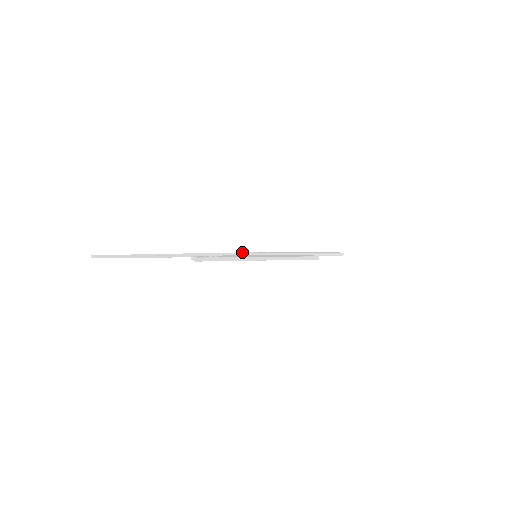
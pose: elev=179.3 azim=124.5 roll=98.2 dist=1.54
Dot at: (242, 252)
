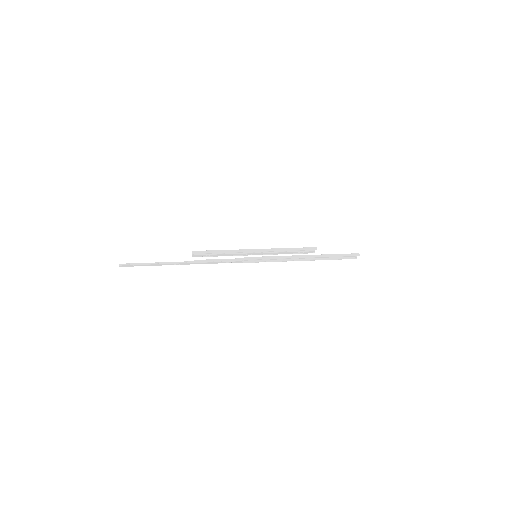
Dot at: occluded
